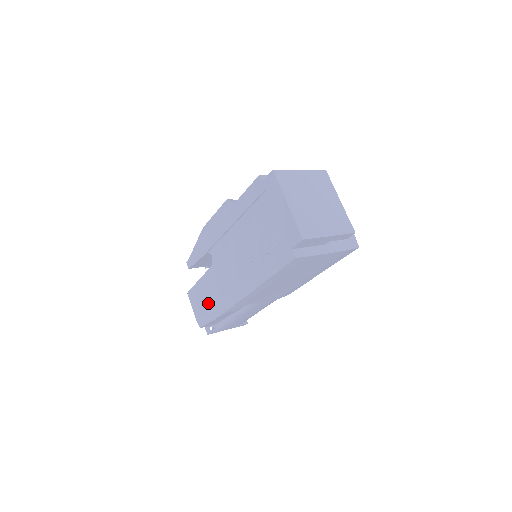
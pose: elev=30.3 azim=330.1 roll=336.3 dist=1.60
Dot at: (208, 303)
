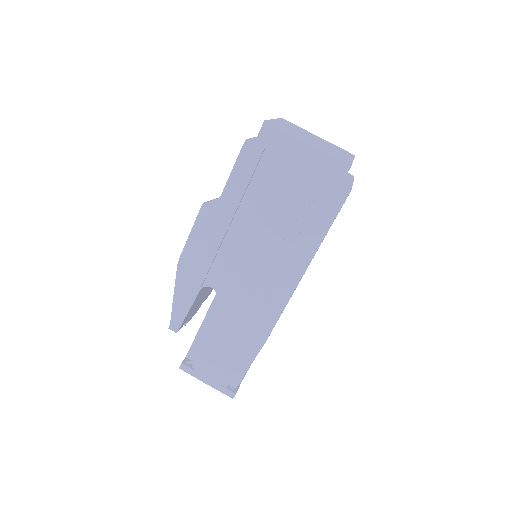
Dot at: (235, 347)
